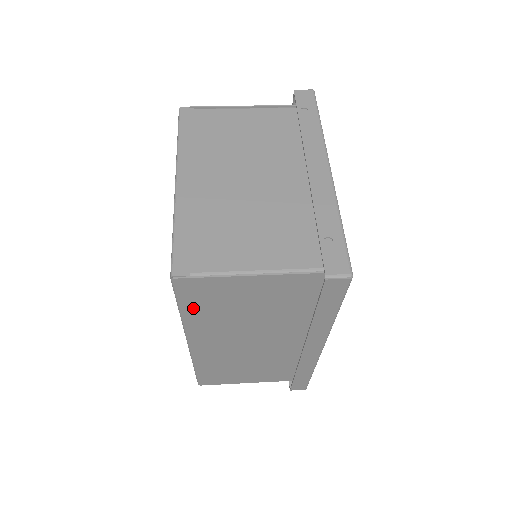
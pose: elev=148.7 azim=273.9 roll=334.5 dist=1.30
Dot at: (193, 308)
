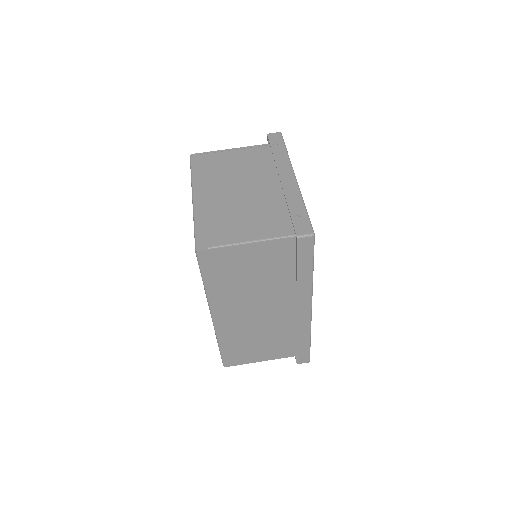
Dot at: (212, 279)
